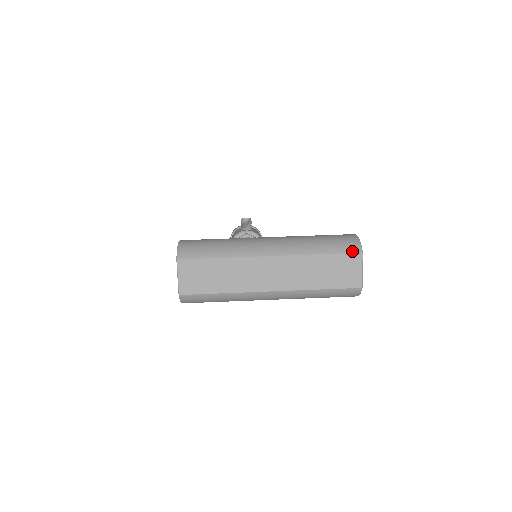
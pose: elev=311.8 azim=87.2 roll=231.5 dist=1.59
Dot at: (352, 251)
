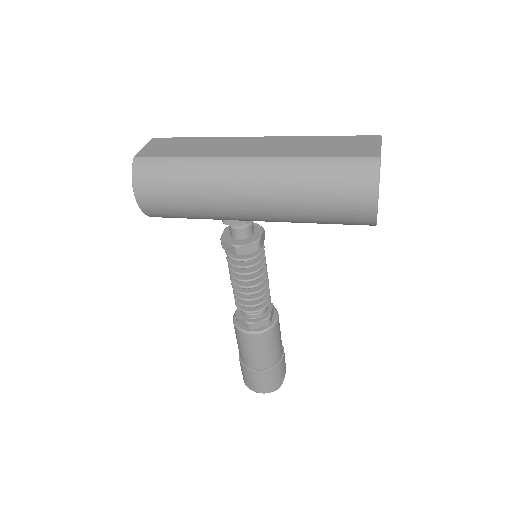
Dot at: (367, 136)
